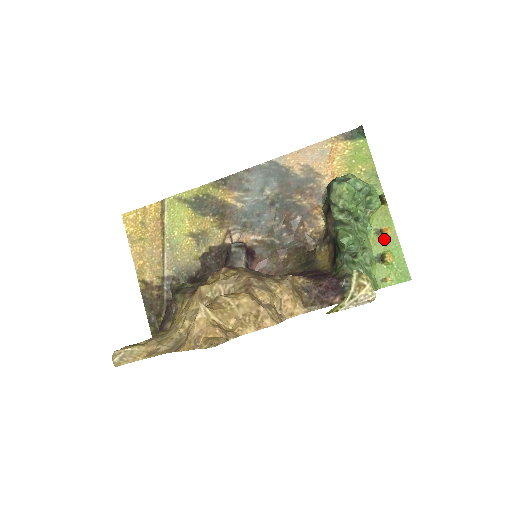
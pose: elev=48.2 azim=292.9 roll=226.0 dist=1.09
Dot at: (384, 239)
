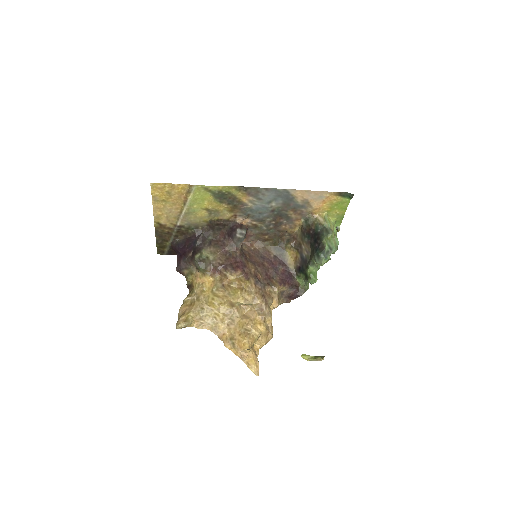
Dot at: occluded
